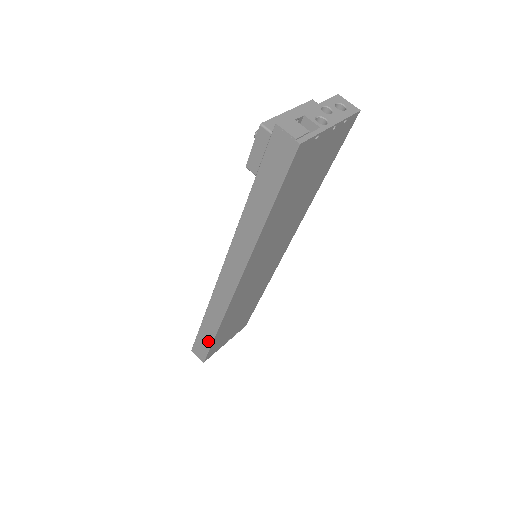
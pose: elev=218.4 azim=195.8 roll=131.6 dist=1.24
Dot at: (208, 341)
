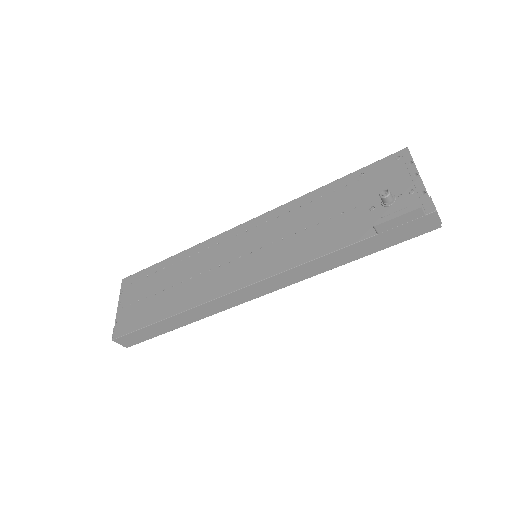
Dot at: (159, 332)
